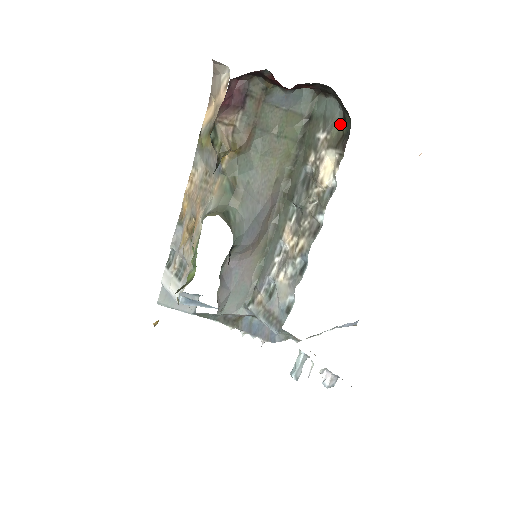
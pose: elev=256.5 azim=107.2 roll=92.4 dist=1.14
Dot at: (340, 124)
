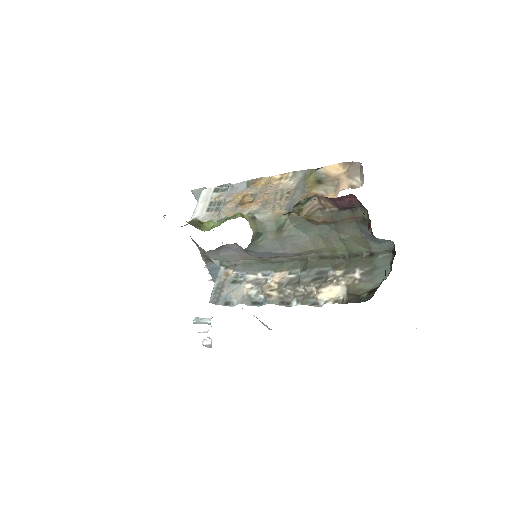
Dot at: (369, 288)
